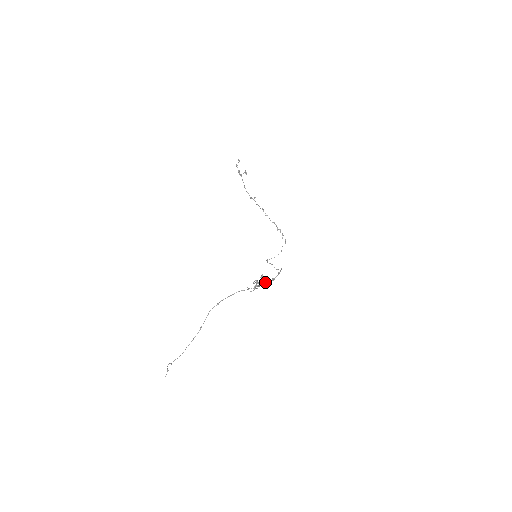
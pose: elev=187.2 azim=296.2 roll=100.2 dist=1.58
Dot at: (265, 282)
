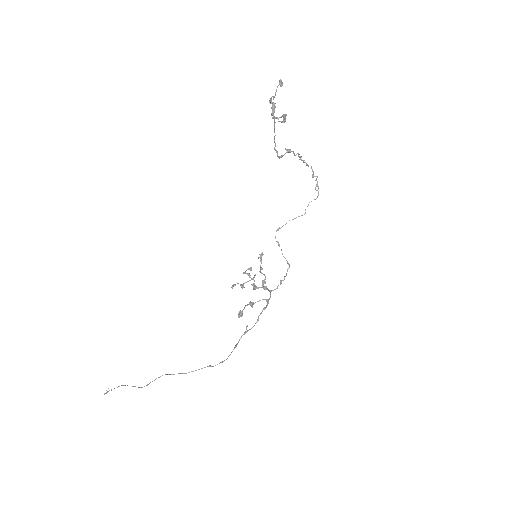
Dot at: occluded
